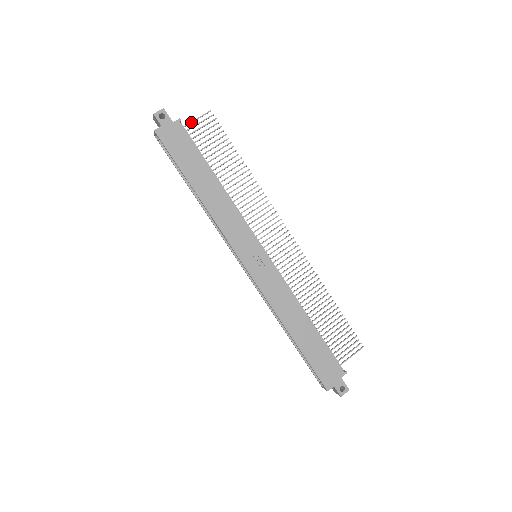
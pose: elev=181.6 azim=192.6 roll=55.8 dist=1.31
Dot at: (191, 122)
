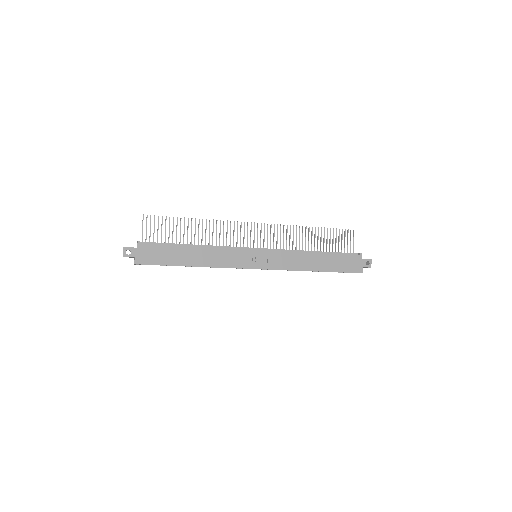
Dot at: (142, 234)
